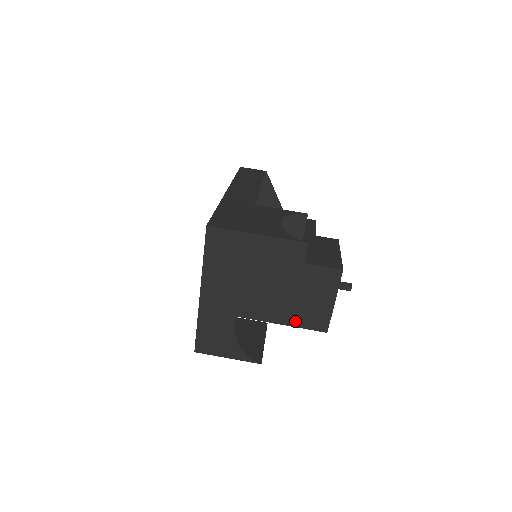
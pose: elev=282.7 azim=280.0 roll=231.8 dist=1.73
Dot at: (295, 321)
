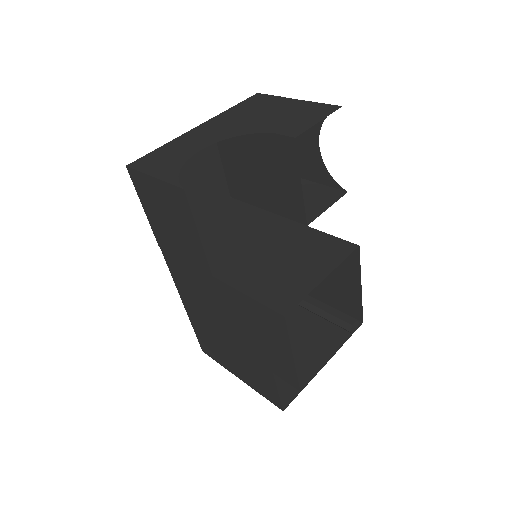
Dot at: (250, 286)
